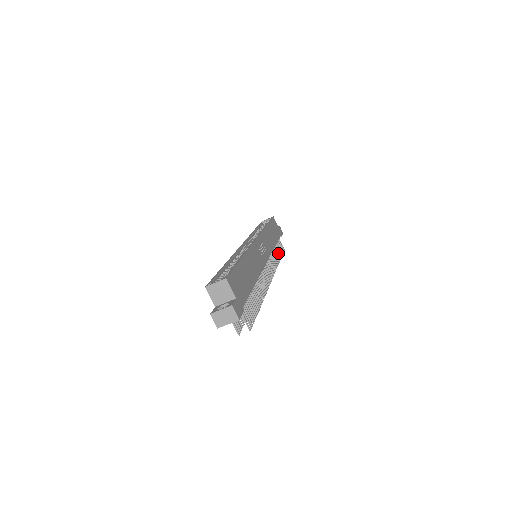
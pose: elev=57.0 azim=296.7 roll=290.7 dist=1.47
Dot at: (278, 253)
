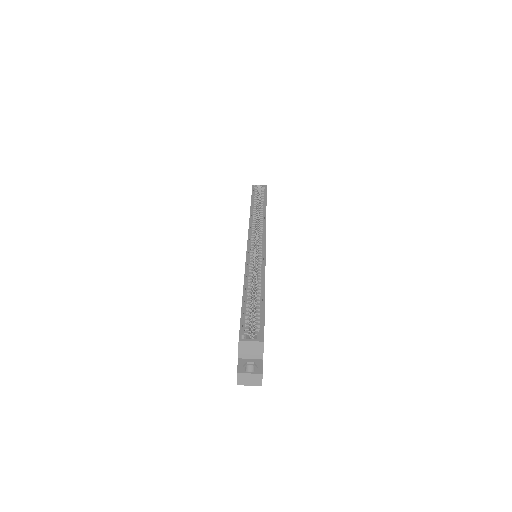
Dot at: occluded
